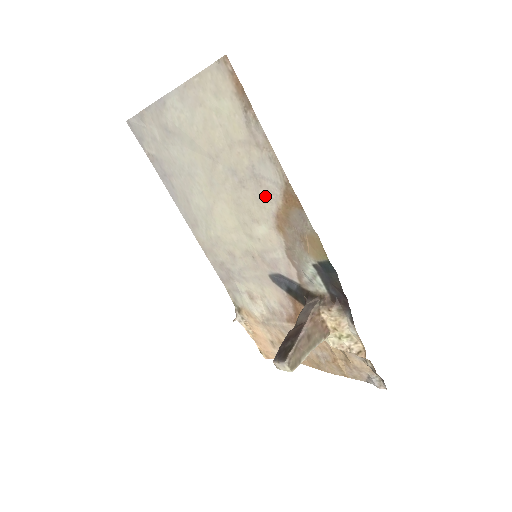
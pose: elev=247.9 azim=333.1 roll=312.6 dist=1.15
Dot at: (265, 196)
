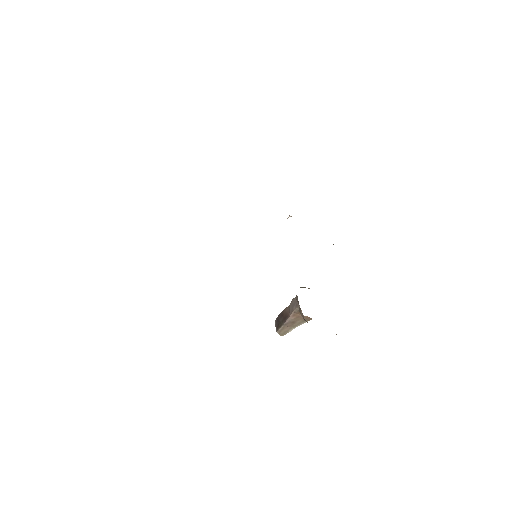
Dot at: occluded
